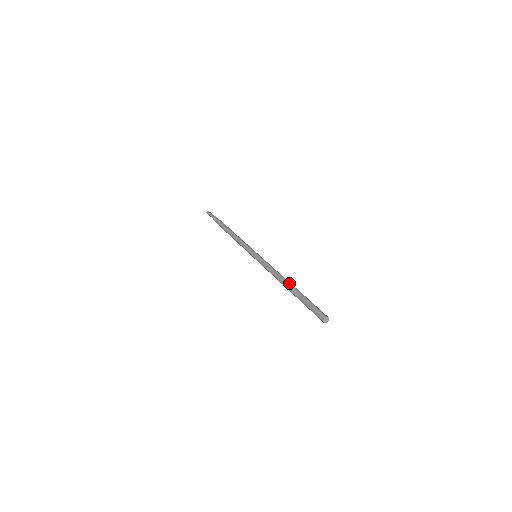
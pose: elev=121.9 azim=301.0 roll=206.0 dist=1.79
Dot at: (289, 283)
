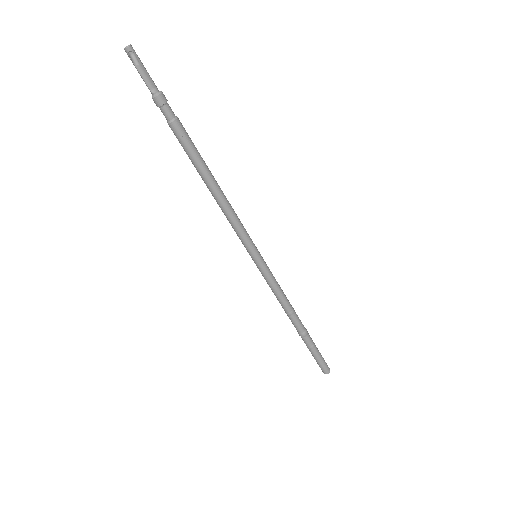
Dot at: (299, 326)
